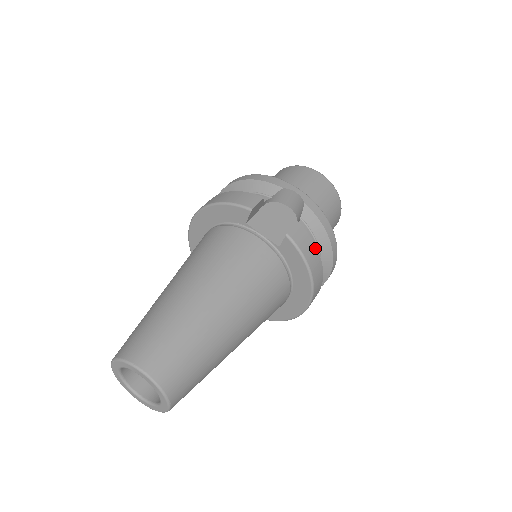
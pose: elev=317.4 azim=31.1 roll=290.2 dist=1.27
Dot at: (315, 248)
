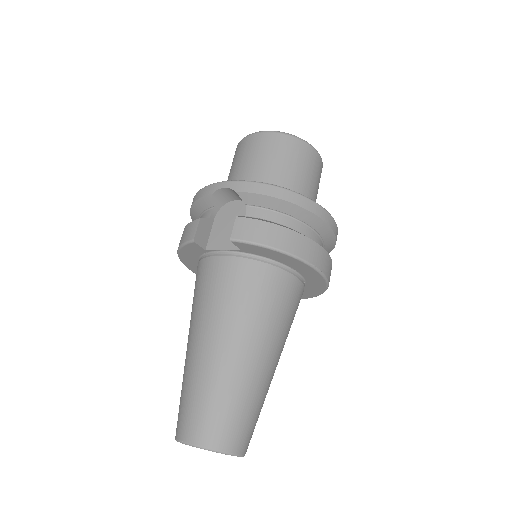
Dot at: (271, 225)
